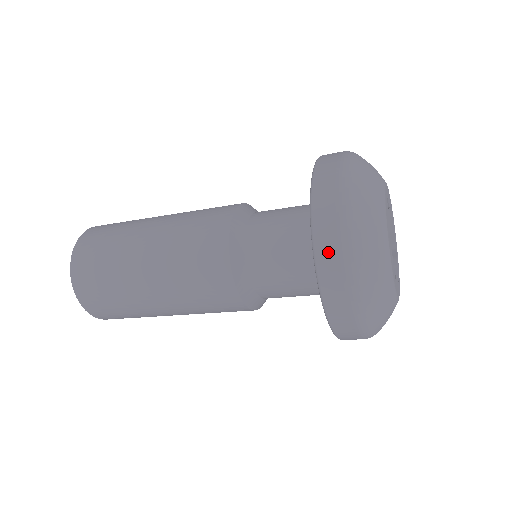
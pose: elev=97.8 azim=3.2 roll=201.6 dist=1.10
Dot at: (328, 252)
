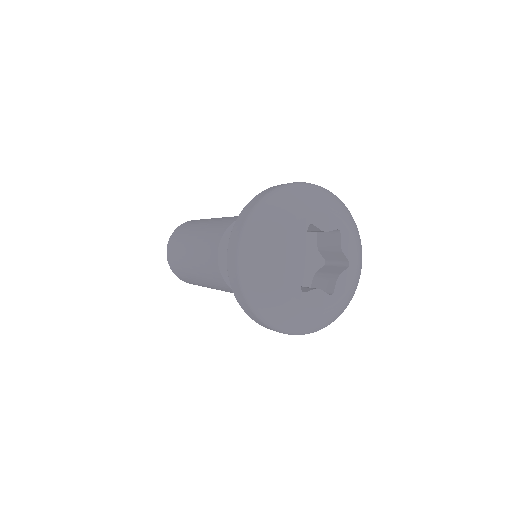
Dot at: (231, 264)
